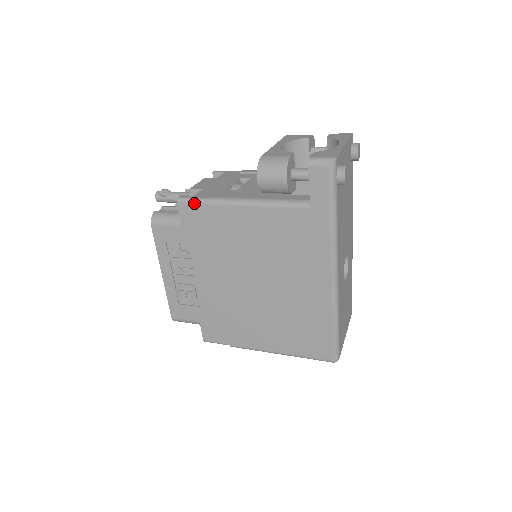
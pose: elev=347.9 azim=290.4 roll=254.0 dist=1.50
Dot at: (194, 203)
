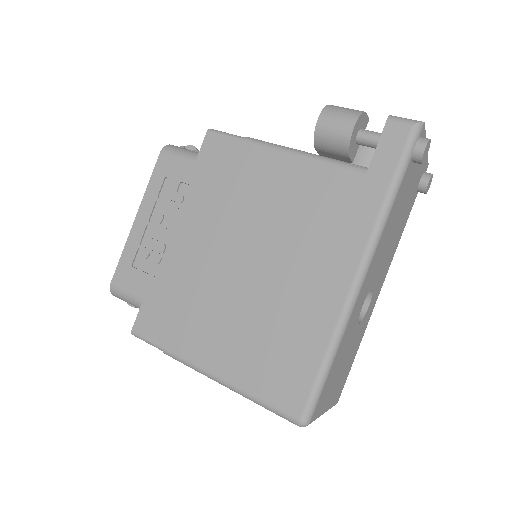
Dot at: (226, 137)
